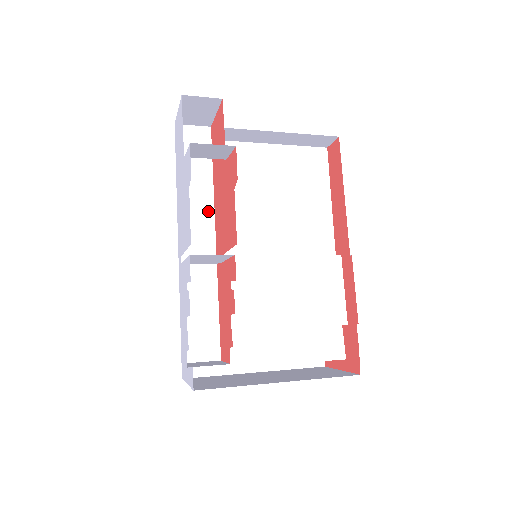
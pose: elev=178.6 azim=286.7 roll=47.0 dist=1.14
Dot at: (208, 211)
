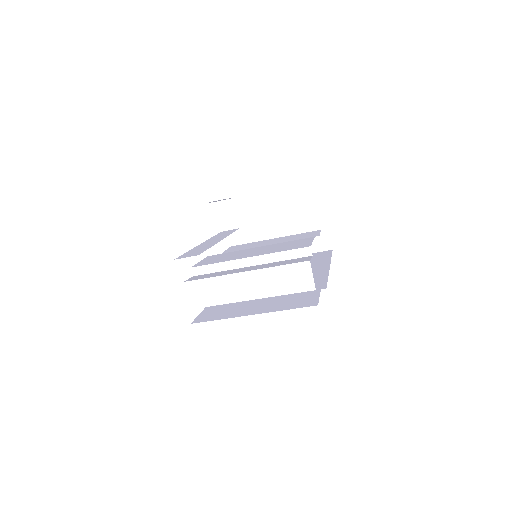
Dot at: (223, 237)
